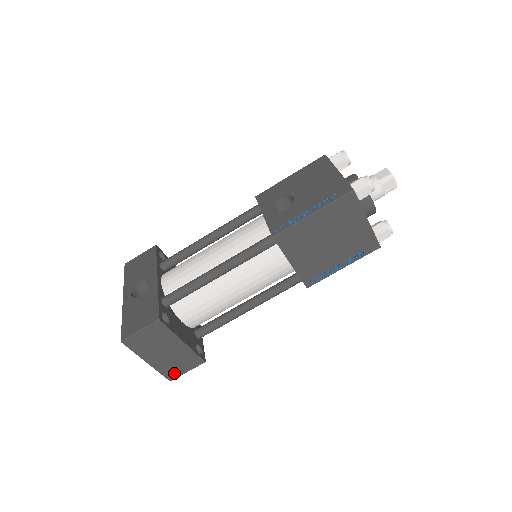
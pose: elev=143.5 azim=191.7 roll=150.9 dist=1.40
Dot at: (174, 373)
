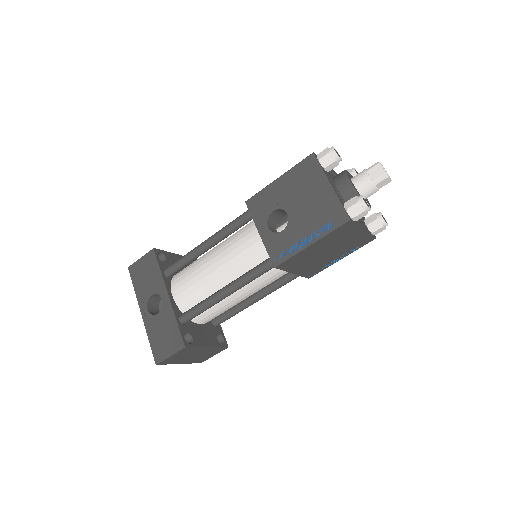
Dot at: (203, 359)
